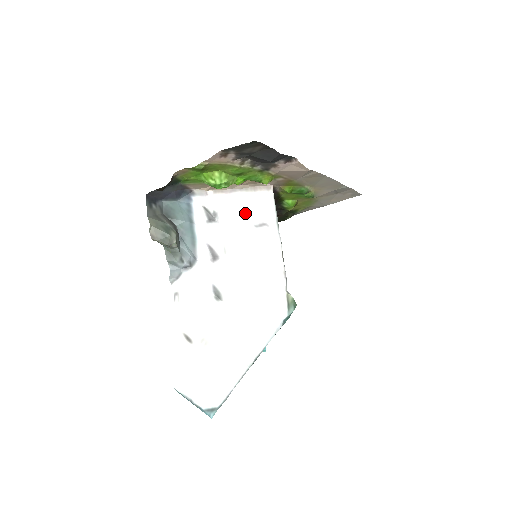
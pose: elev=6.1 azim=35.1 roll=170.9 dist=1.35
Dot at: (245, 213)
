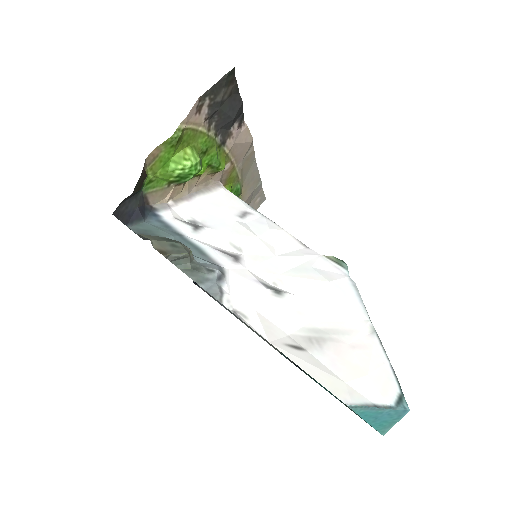
Dot at: (221, 210)
